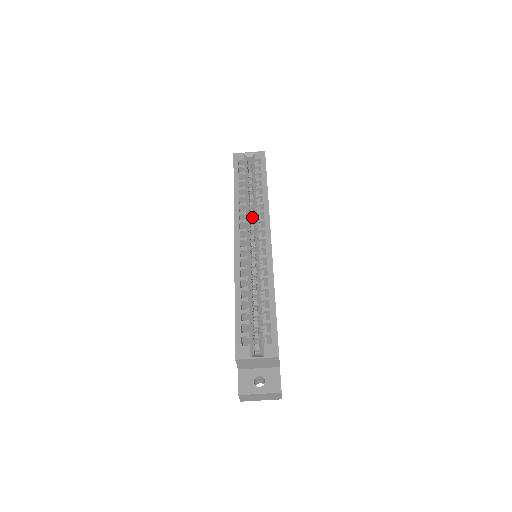
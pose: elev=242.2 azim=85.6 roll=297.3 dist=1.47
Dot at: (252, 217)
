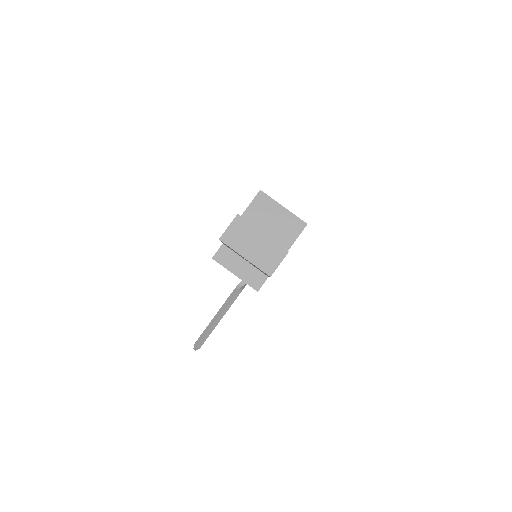
Dot at: occluded
